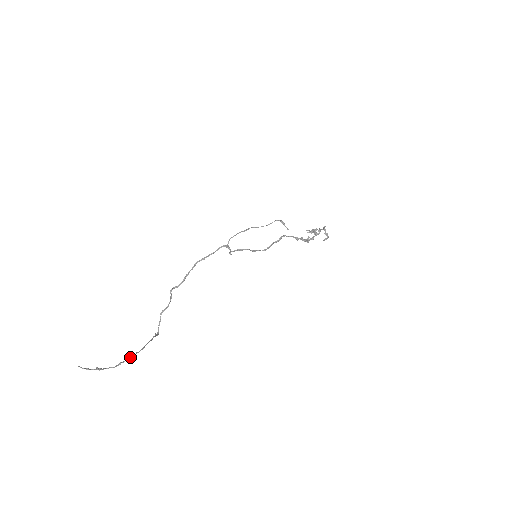
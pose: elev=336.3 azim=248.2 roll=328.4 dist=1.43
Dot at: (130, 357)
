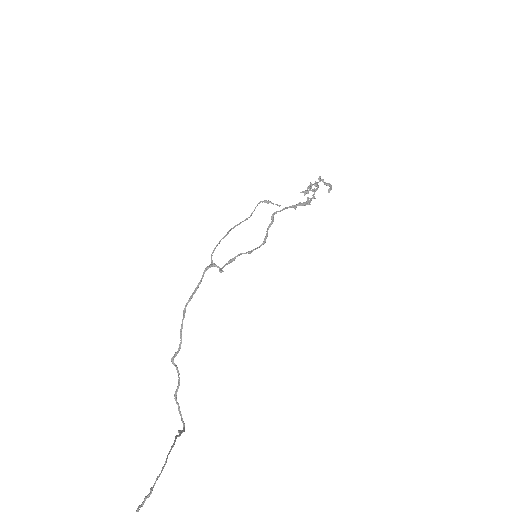
Dot at: (151, 490)
